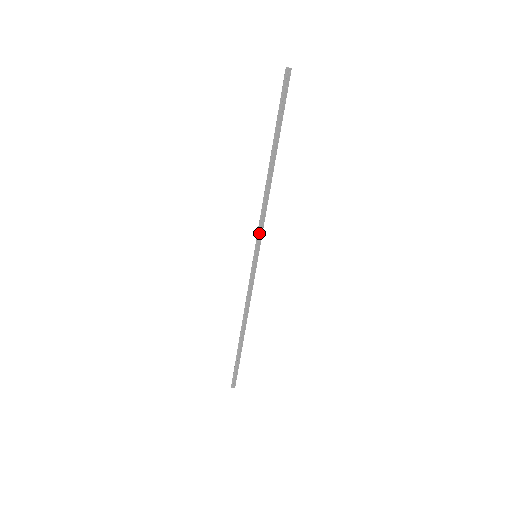
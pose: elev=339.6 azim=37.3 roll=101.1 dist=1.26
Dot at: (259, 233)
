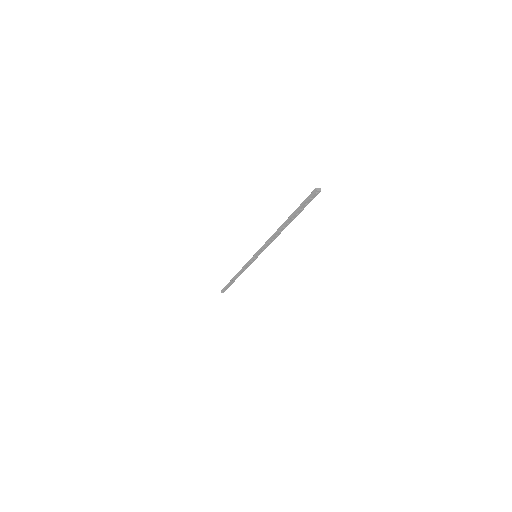
Dot at: (261, 249)
